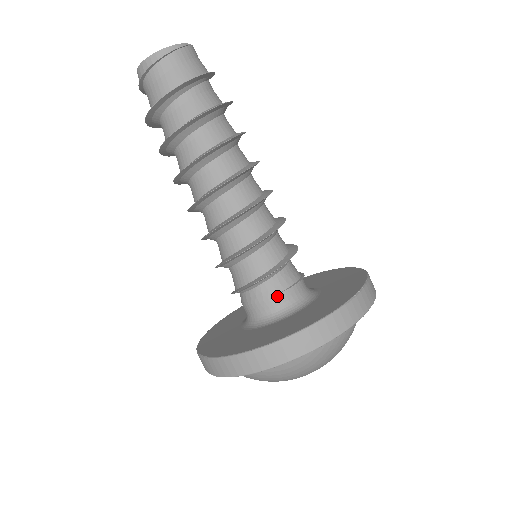
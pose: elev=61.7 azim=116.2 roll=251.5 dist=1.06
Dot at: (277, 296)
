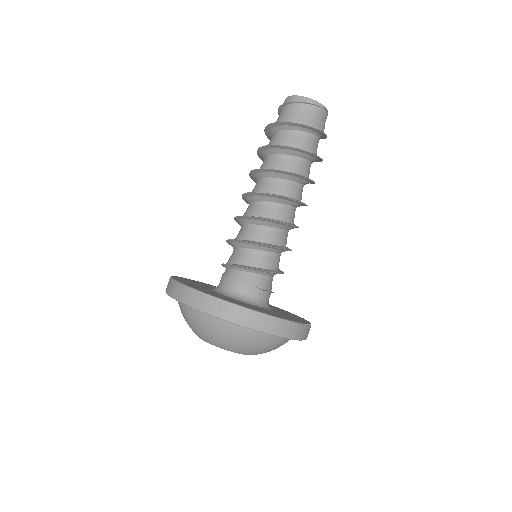
Dot at: (251, 287)
